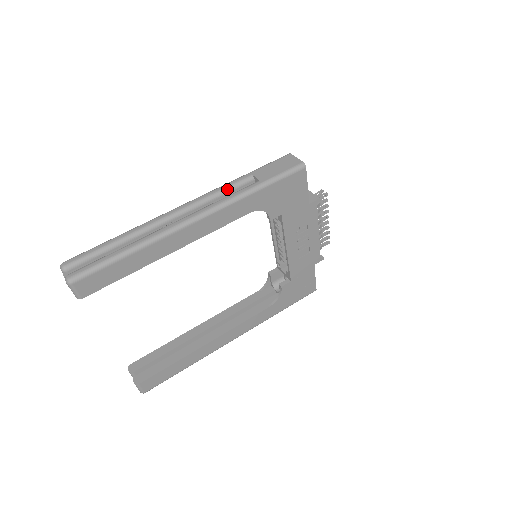
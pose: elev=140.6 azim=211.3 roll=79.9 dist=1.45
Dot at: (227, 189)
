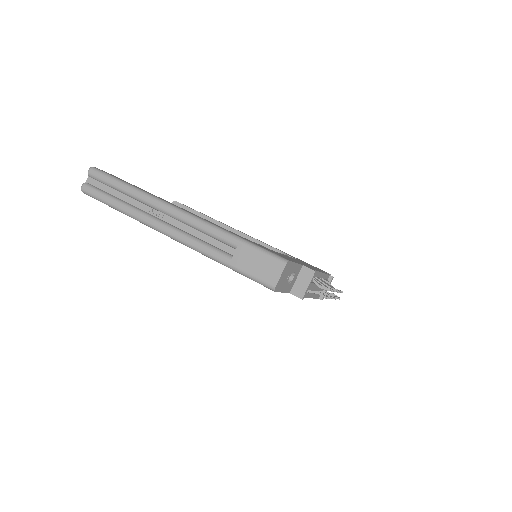
Dot at: (211, 235)
